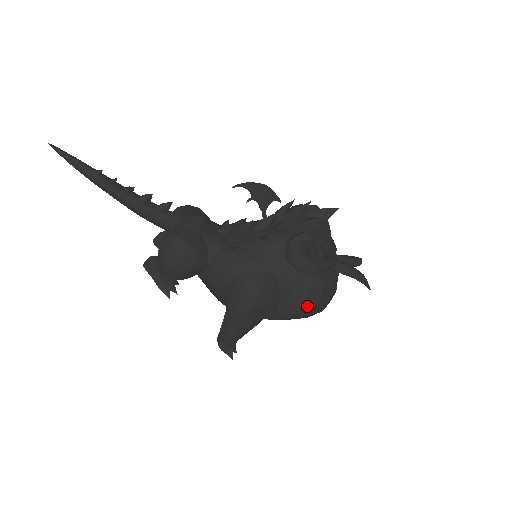
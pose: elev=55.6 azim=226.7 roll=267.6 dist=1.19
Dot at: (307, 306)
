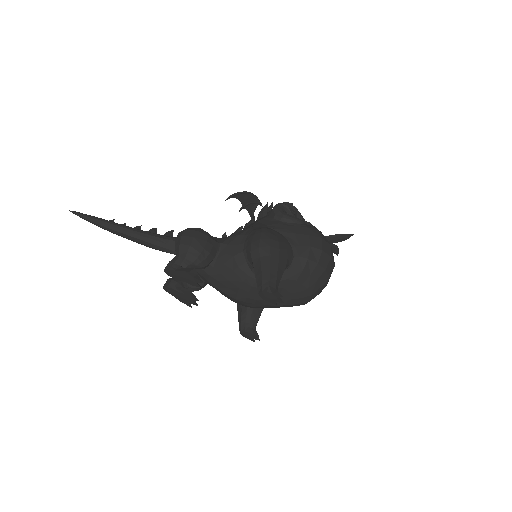
Dot at: (315, 243)
